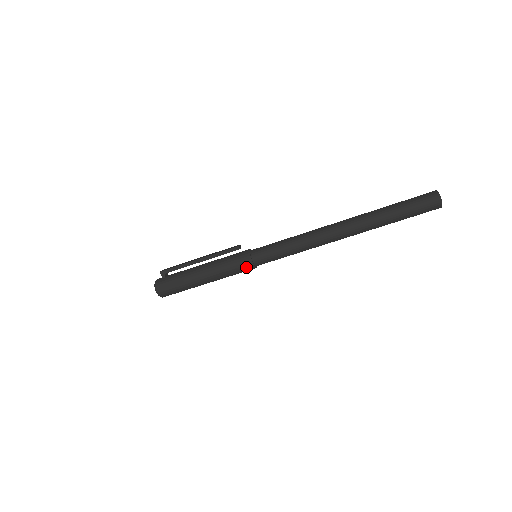
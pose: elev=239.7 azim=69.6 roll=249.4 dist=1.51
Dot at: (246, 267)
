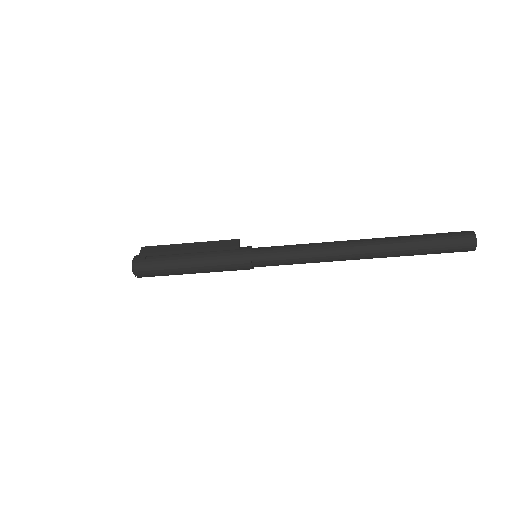
Dot at: (243, 269)
